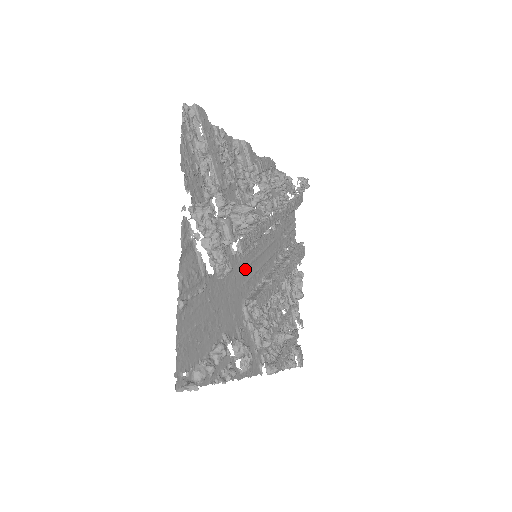
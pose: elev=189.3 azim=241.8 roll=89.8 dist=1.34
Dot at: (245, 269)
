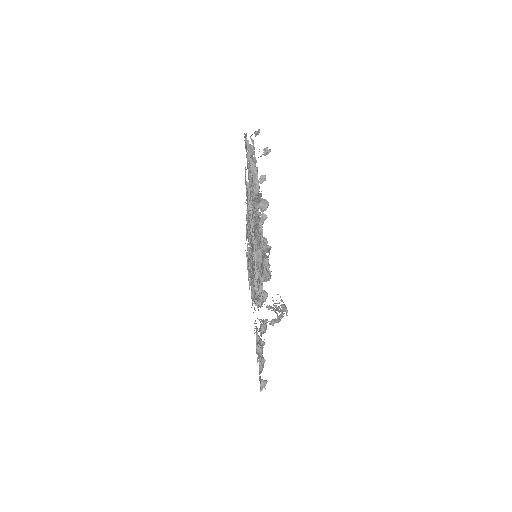
Dot at: occluded
